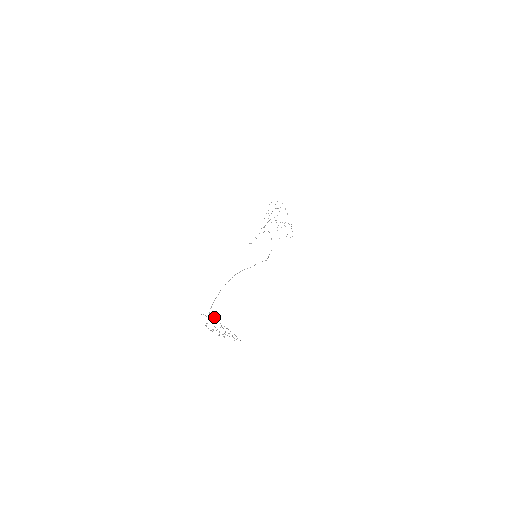
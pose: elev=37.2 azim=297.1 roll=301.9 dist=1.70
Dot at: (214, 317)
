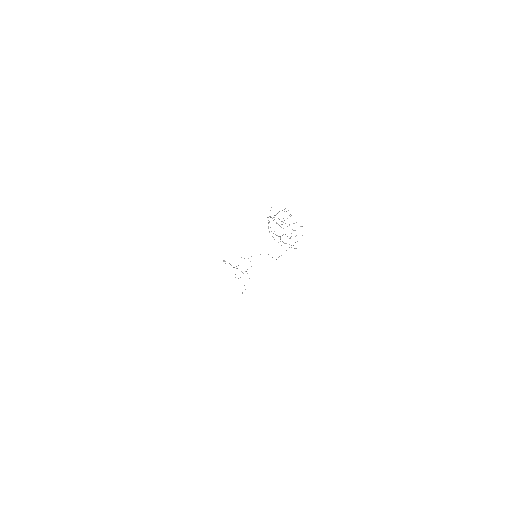
Dot at: occluded
